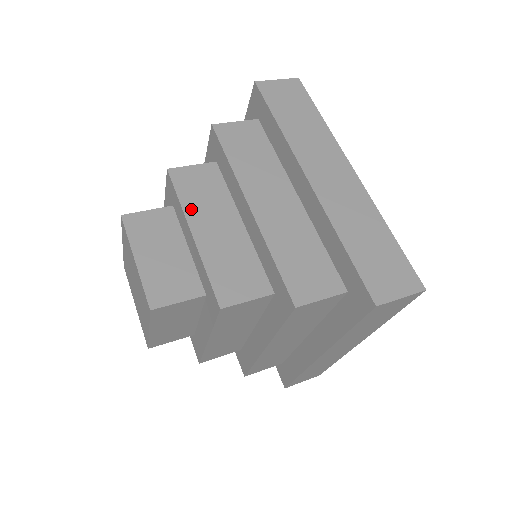
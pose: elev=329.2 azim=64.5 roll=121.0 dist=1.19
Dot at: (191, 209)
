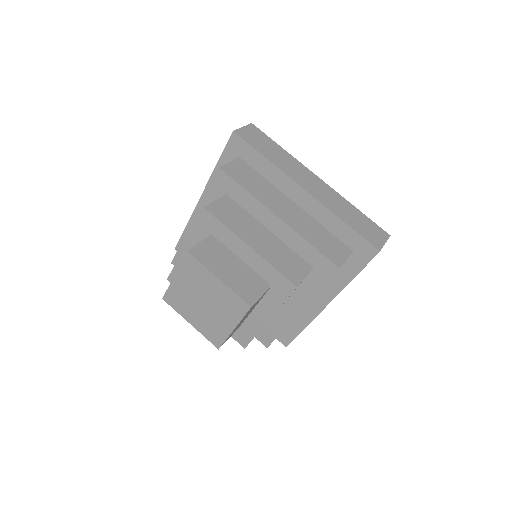
Dot at: (237, 231)
